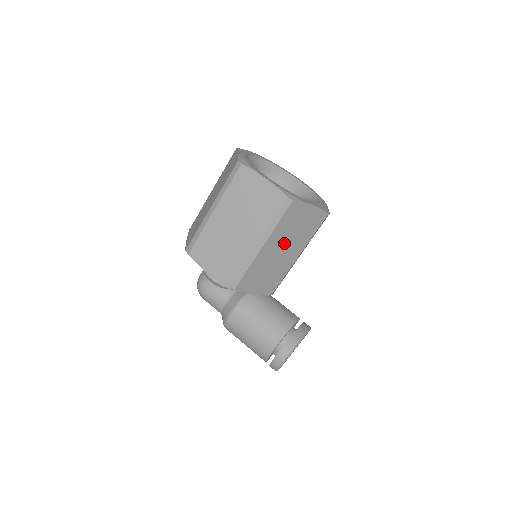
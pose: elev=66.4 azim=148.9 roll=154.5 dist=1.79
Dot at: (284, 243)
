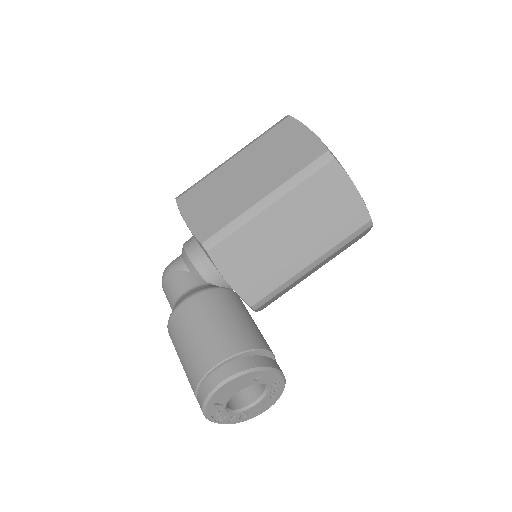
Dot at: (300, 223)
